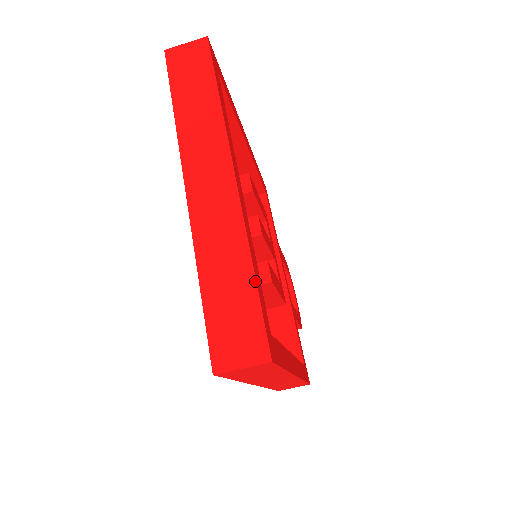
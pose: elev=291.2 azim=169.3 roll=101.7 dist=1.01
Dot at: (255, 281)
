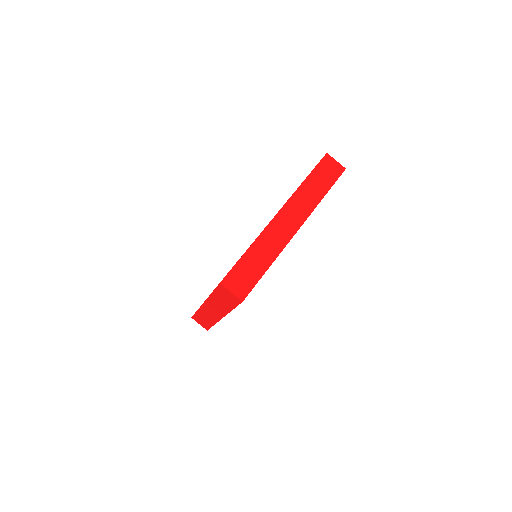
Dot at: occluded
